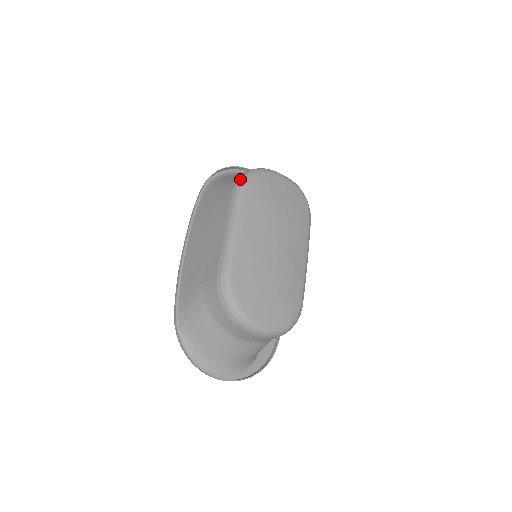
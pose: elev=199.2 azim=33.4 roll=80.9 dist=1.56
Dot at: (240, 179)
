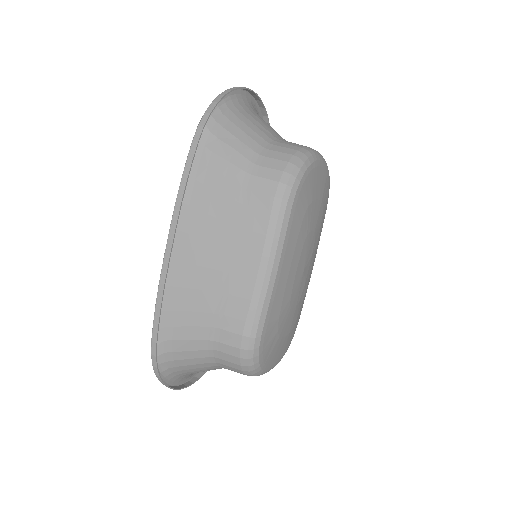
Dot at: (287, 184)
